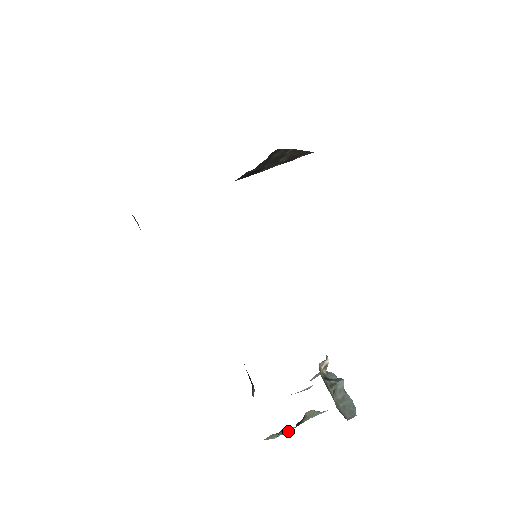
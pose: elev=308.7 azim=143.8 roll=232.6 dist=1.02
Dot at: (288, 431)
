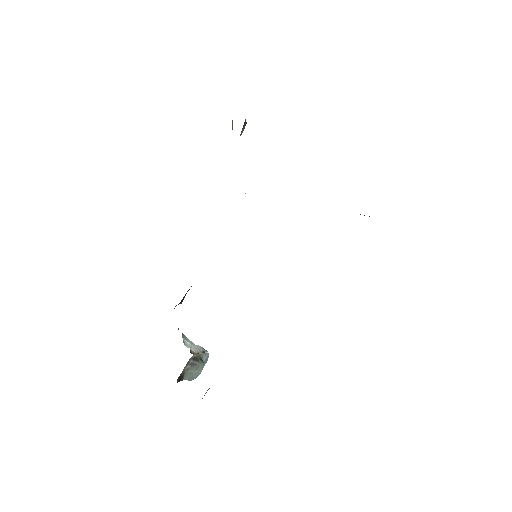
Dot at: occluded
